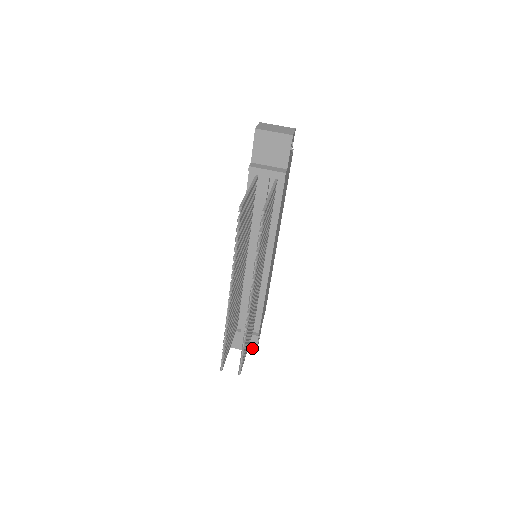
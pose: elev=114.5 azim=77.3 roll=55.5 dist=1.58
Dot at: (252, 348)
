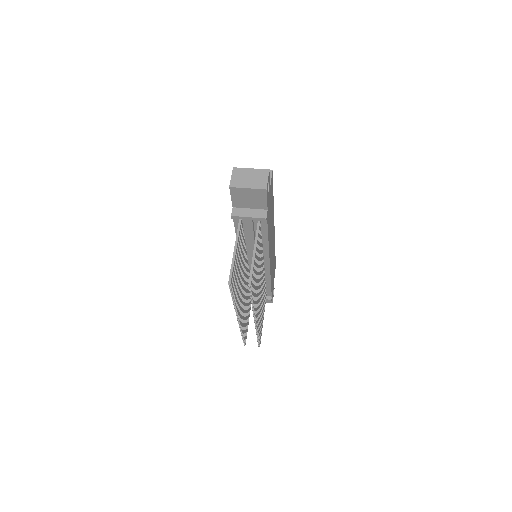
Dot at: (269, 301)
